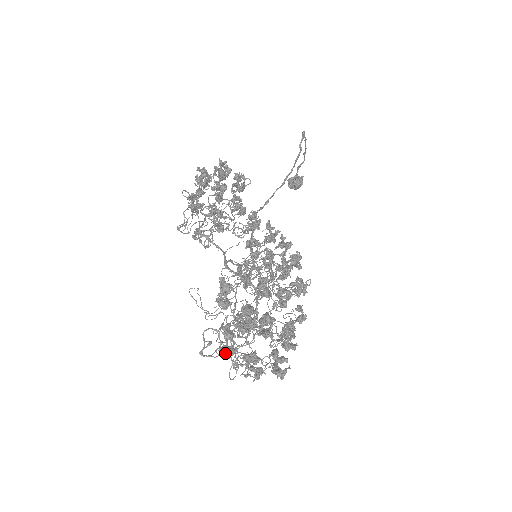
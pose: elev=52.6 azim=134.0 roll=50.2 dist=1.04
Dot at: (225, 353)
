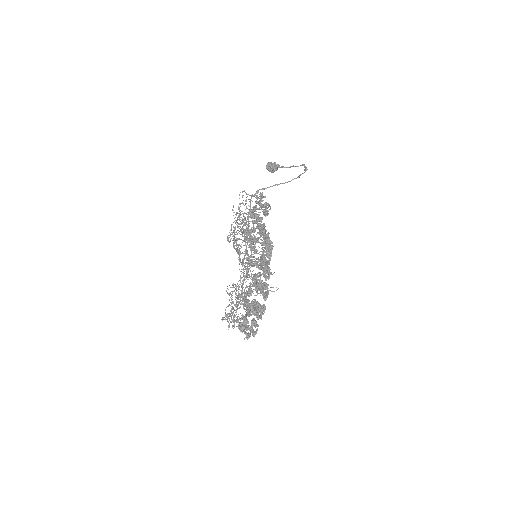
Dot at: (240, 328)
